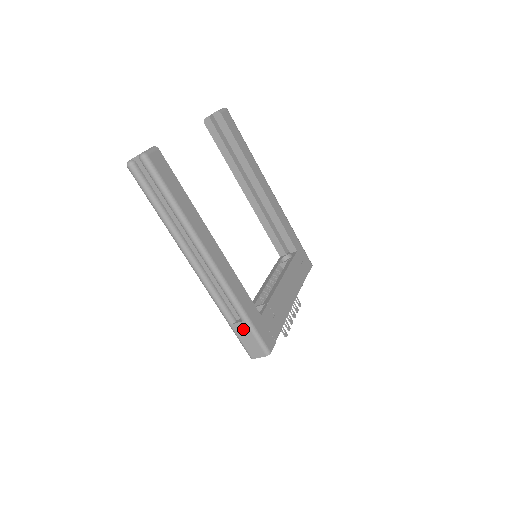
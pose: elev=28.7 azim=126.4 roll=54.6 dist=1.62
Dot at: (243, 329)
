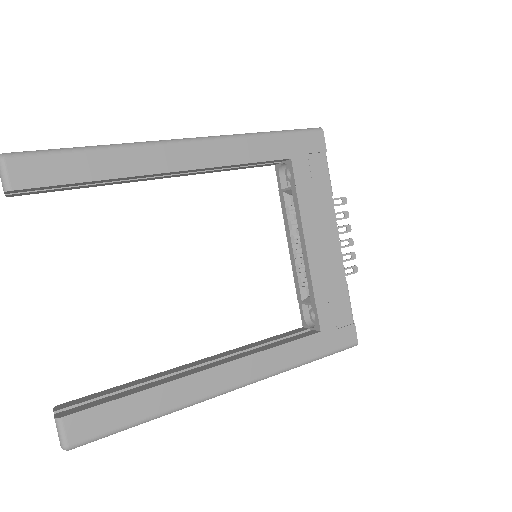
Dot at: occluded
